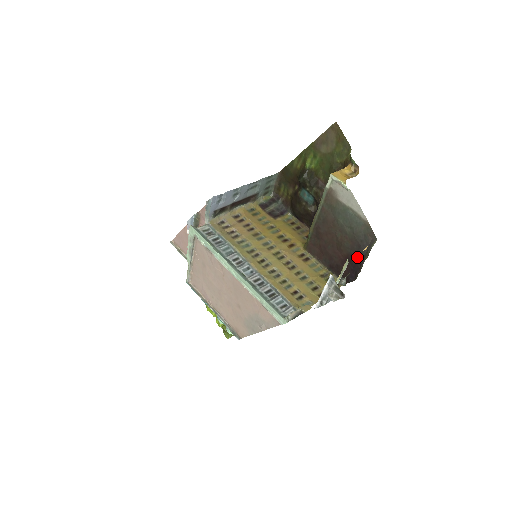
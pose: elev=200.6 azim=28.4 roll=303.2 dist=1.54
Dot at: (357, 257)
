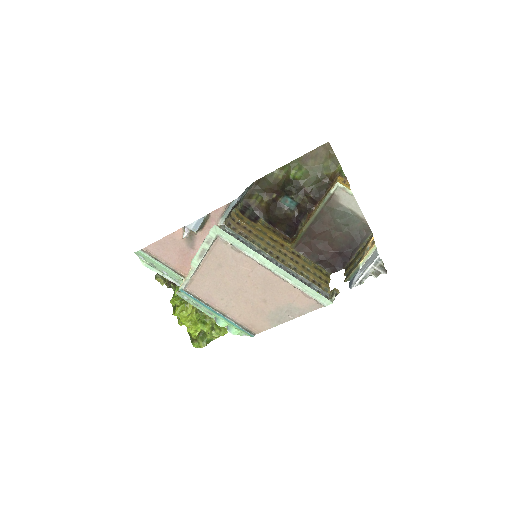
Dot at: (348, 249)
